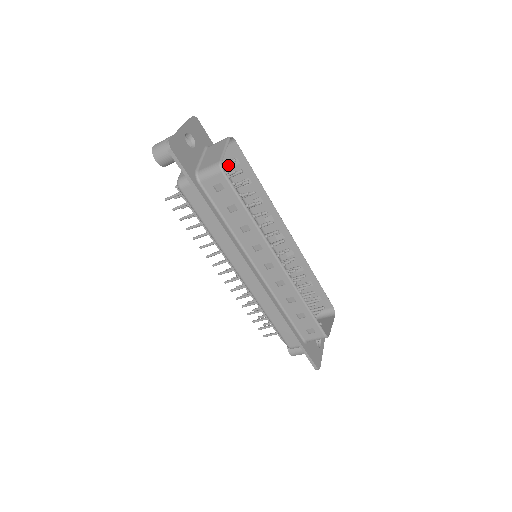
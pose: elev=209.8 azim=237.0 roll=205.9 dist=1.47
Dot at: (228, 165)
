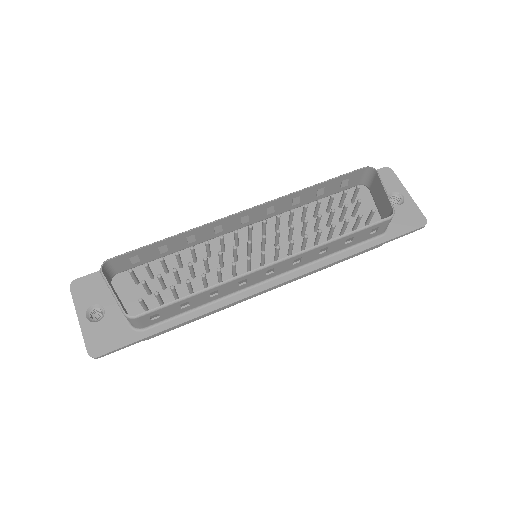
Dot at: (137, 263)
